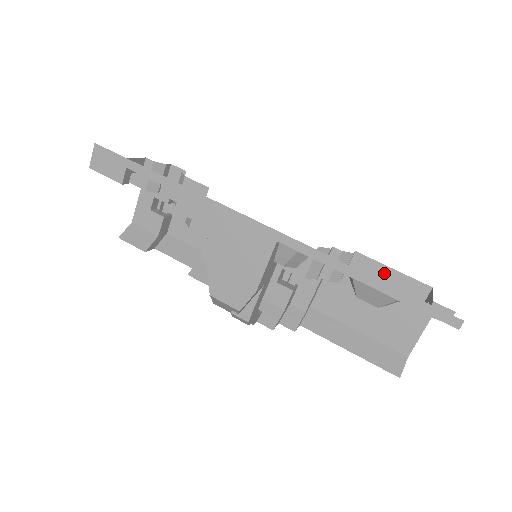
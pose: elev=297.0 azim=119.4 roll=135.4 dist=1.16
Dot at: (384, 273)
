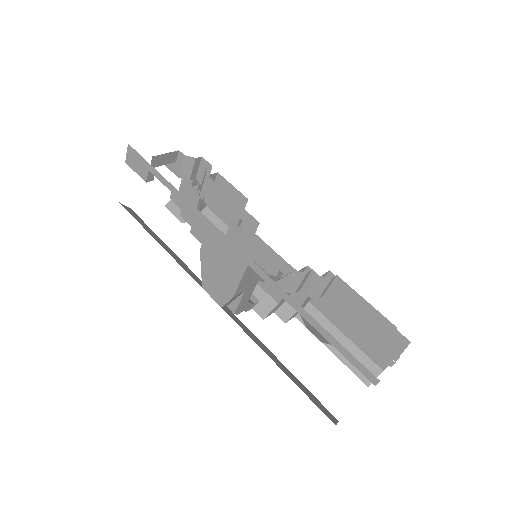
Dot at: (358, 301)
